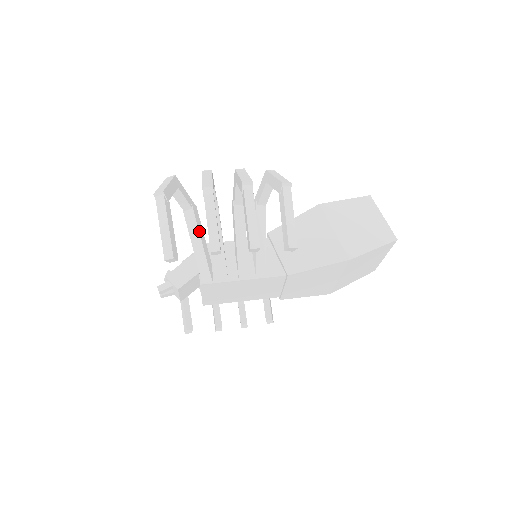
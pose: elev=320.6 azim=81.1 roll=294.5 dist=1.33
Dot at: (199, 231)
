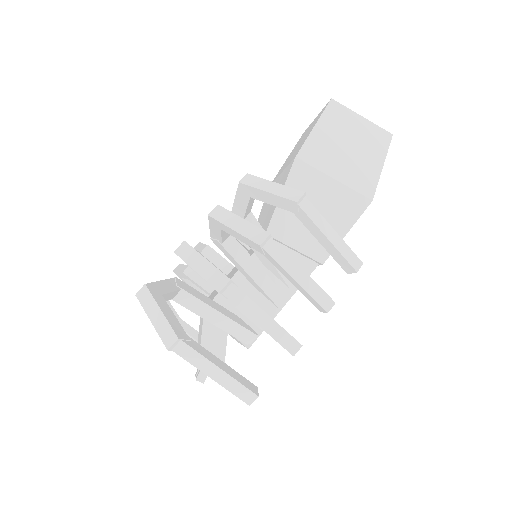
Dot at: (207, 304)
